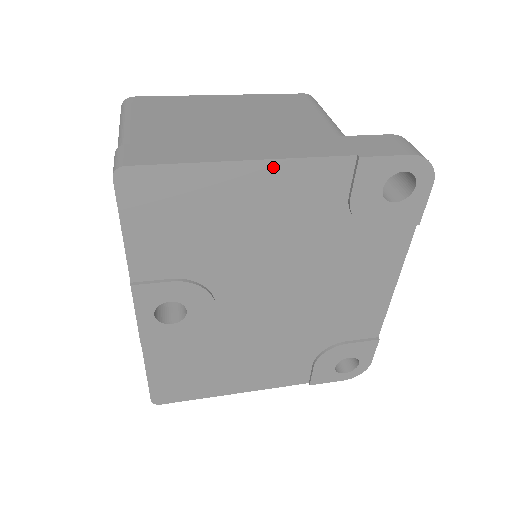
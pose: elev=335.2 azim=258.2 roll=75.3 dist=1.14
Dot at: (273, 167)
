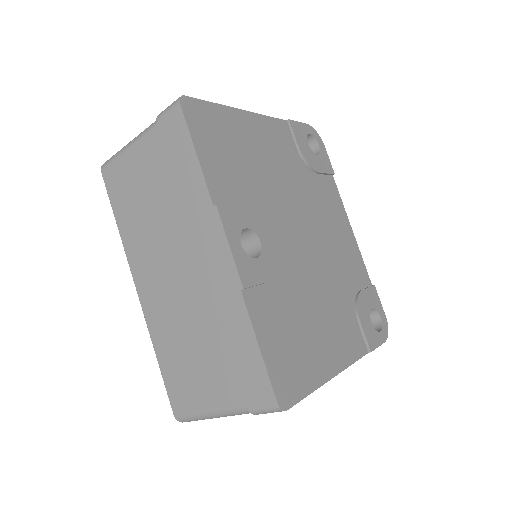
Dot at: (256, 118)
